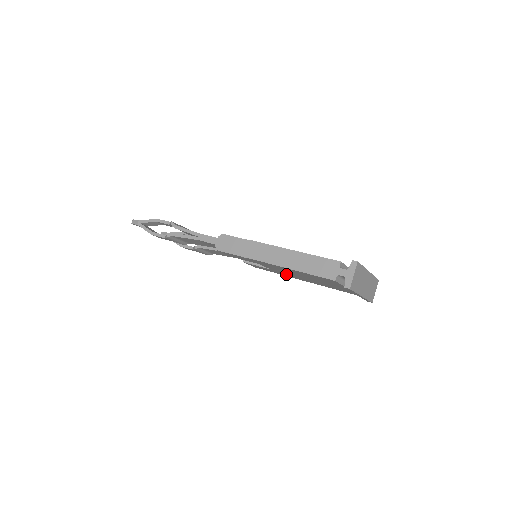
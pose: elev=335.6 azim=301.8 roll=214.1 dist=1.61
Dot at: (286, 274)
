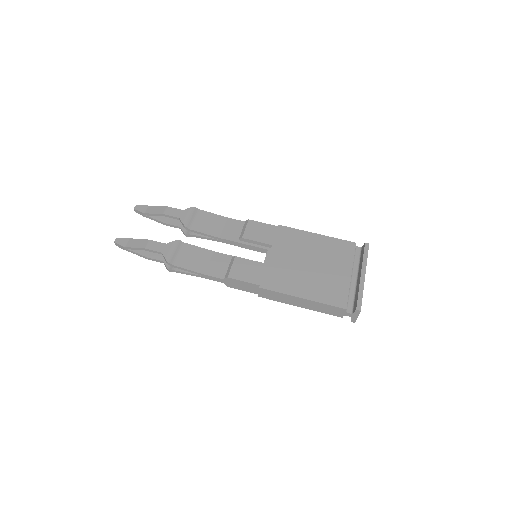
Dot at: occluded
